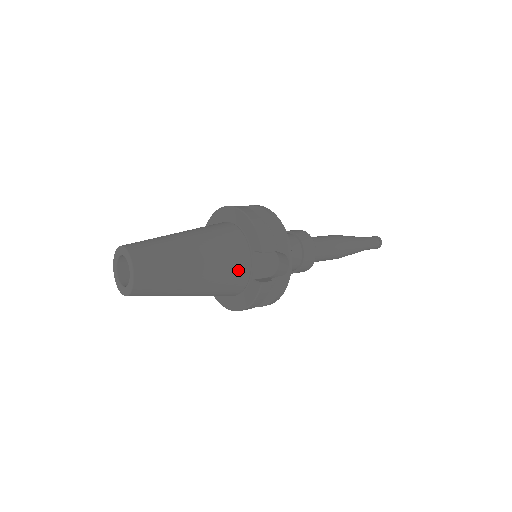
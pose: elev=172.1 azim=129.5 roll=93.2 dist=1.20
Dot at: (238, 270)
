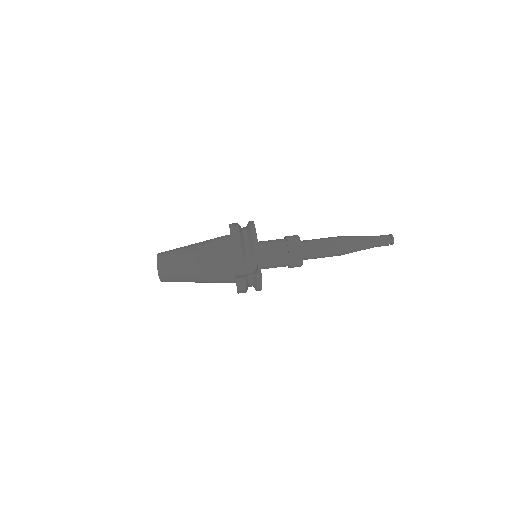
Dot at: (224, 269)
